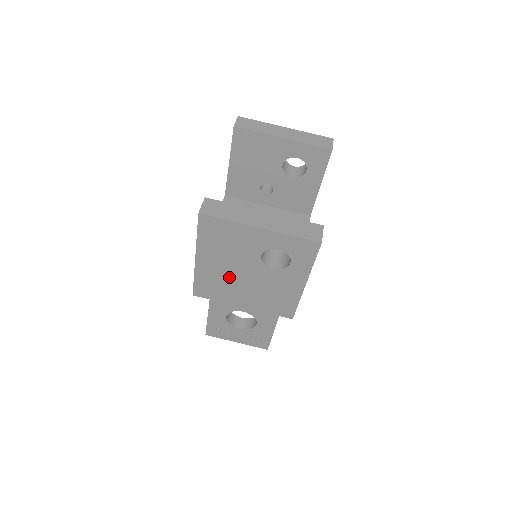
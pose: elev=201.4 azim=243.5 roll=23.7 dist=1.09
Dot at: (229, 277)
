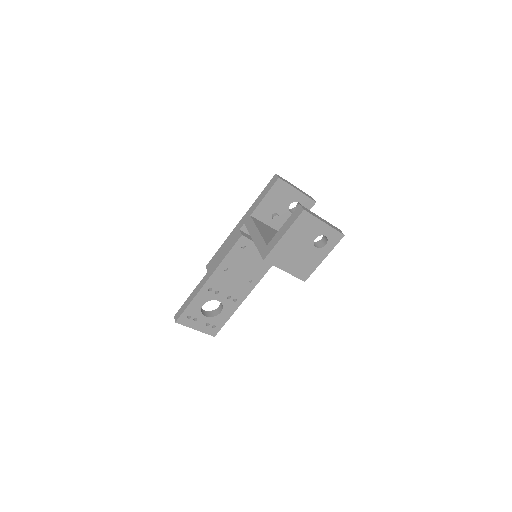
Dot at: (292, 250)
